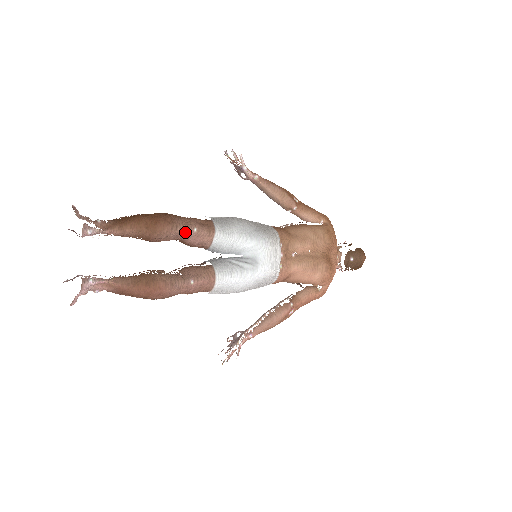
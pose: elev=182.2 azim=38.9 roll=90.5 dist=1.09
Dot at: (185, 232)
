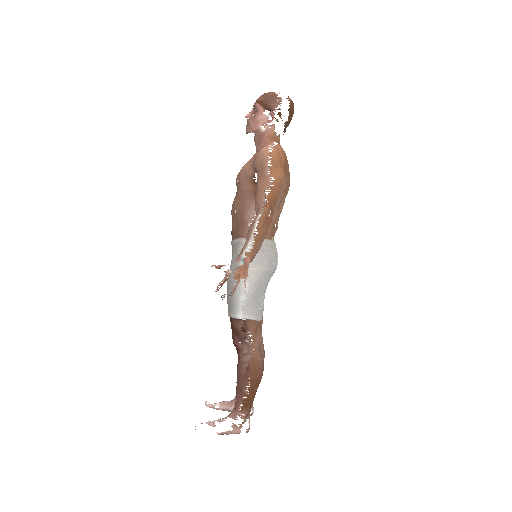
Dot at: occluded
